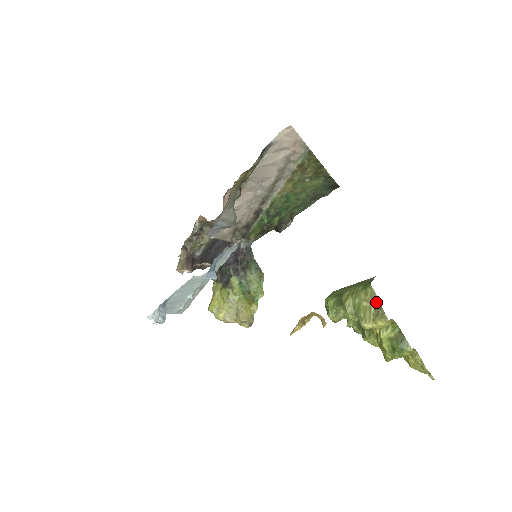
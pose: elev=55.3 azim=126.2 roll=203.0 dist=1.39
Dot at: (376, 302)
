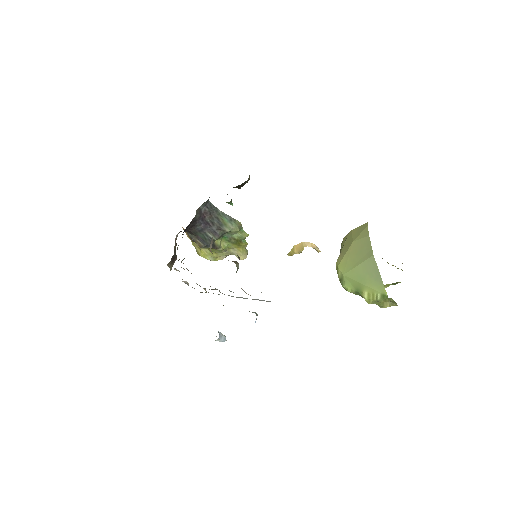
Dot at: (392, 301)
